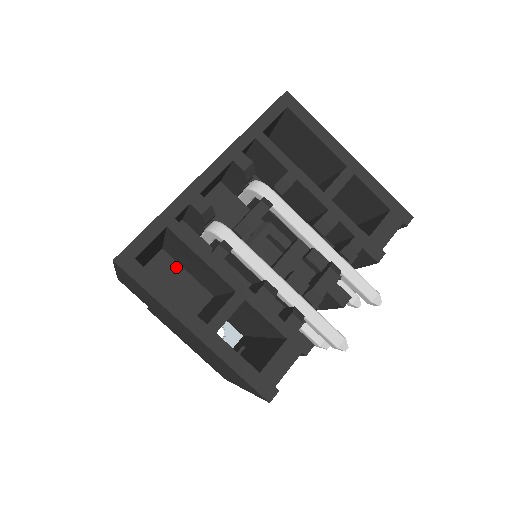
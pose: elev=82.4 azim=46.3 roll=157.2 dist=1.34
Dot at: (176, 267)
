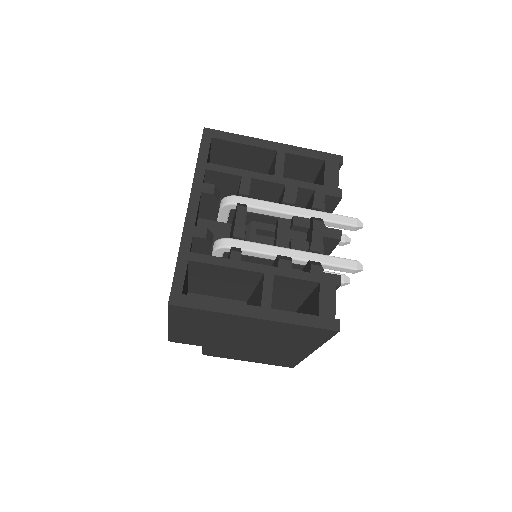
Dot at: occluded
